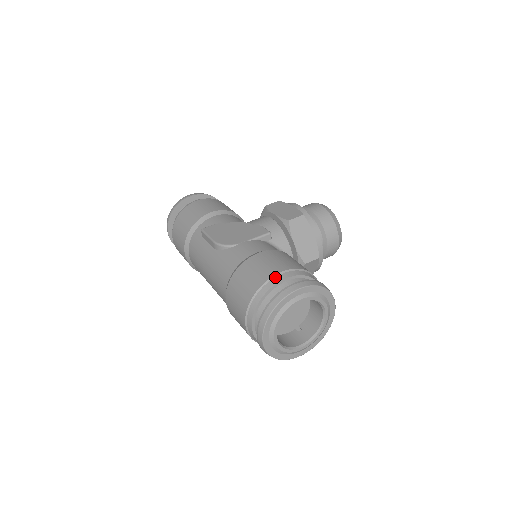
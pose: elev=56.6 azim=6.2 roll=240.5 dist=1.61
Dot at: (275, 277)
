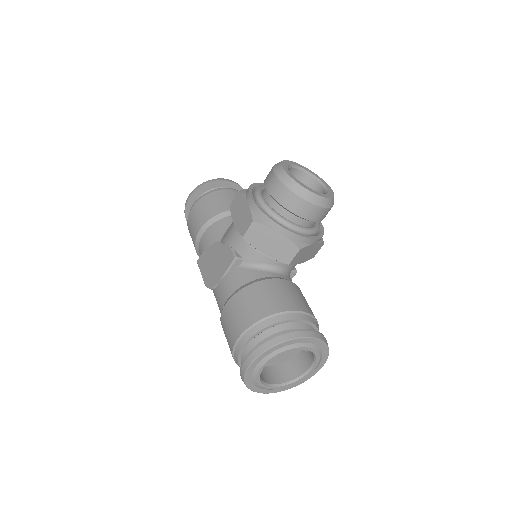
Dot at: (236, 345)
